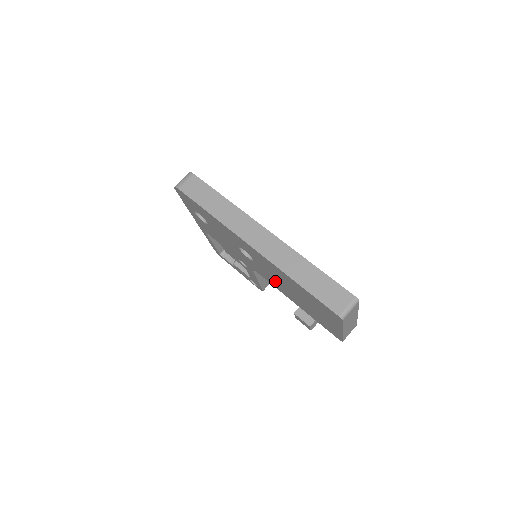
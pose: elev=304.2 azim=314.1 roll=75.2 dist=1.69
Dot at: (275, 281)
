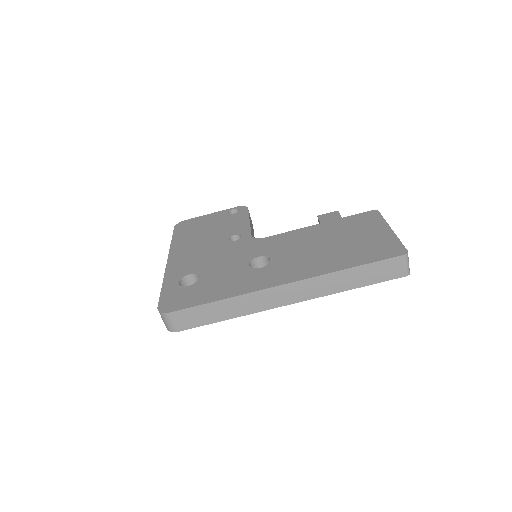
Dot at: occluded
